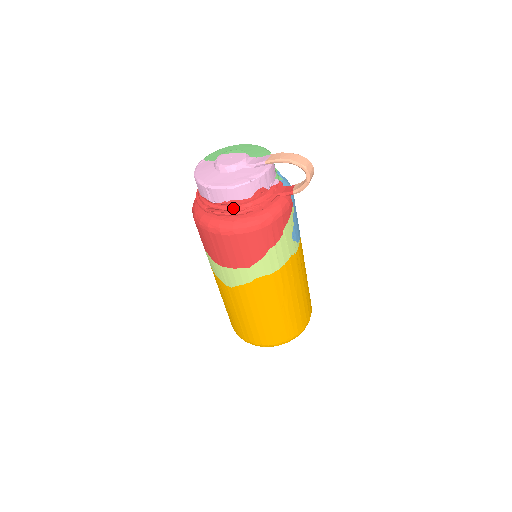
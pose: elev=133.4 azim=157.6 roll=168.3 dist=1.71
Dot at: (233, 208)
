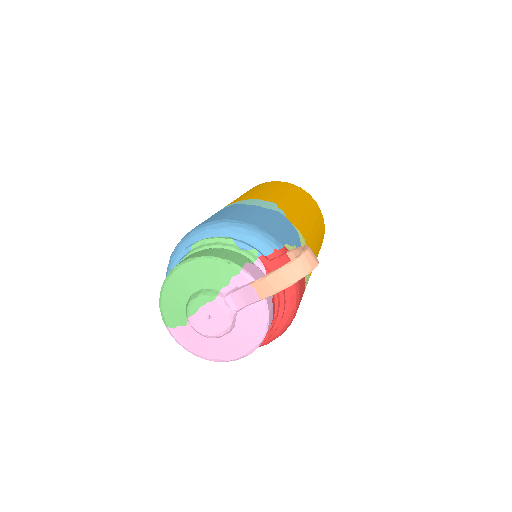
Dot at: occluded
